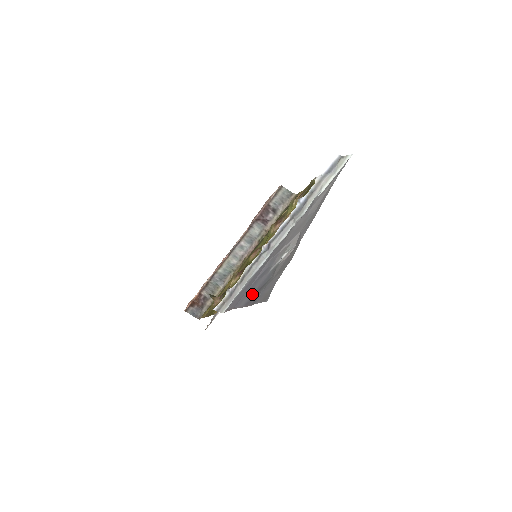
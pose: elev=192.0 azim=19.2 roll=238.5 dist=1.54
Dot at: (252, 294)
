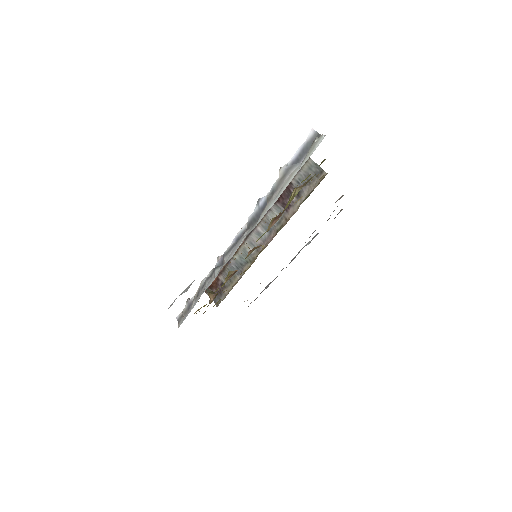
Dot at: occluded
